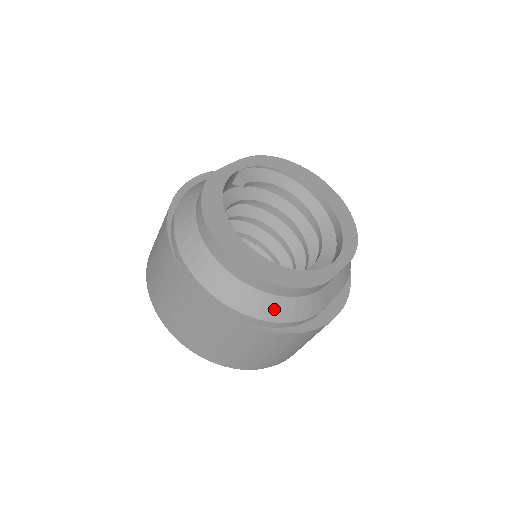
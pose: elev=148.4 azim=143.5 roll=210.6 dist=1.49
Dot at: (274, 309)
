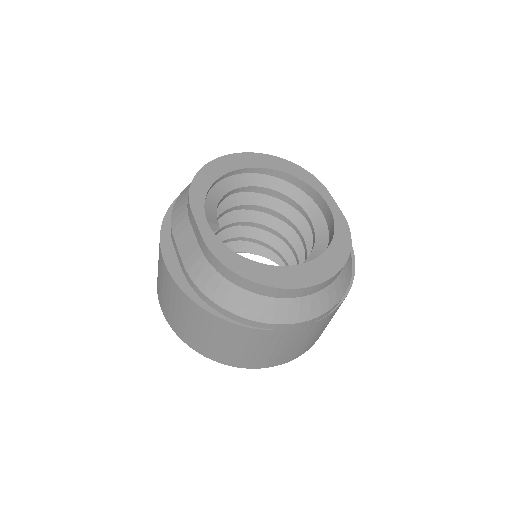
Dot at: (346, 275)
